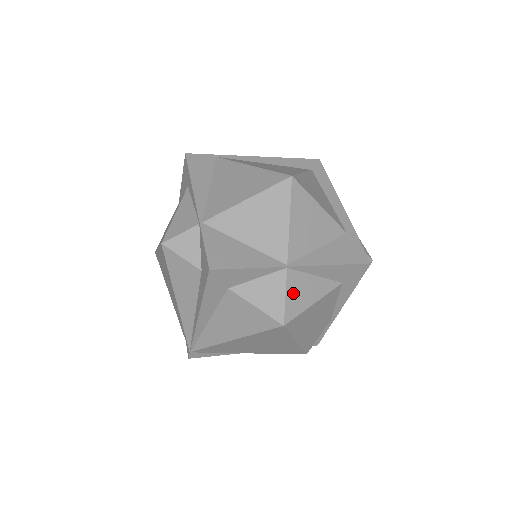
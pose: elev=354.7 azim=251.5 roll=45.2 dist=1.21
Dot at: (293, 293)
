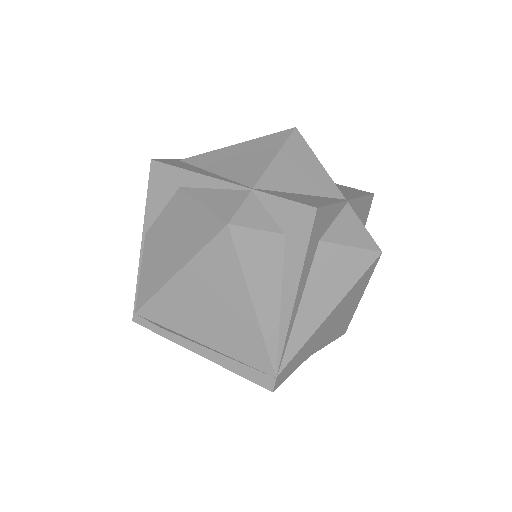
Dot at: occluded
